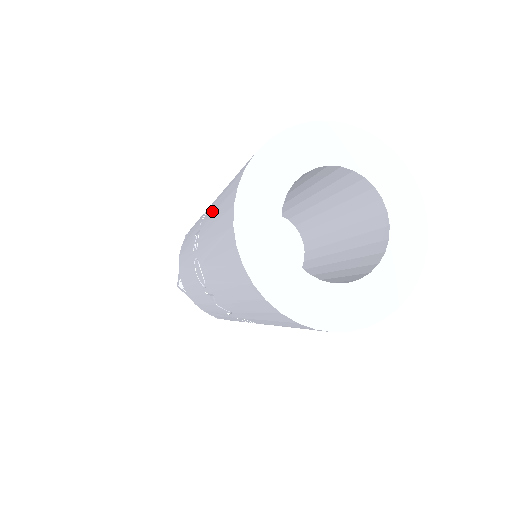
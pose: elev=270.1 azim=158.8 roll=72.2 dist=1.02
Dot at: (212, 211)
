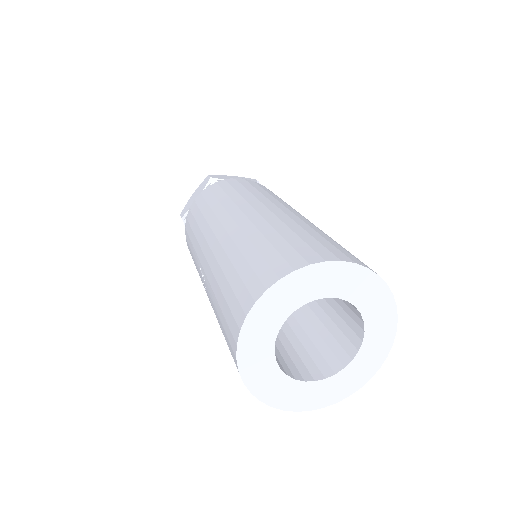
Dot at: occluded
